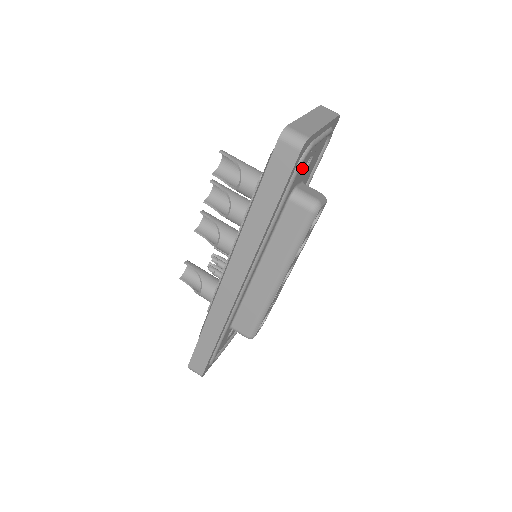
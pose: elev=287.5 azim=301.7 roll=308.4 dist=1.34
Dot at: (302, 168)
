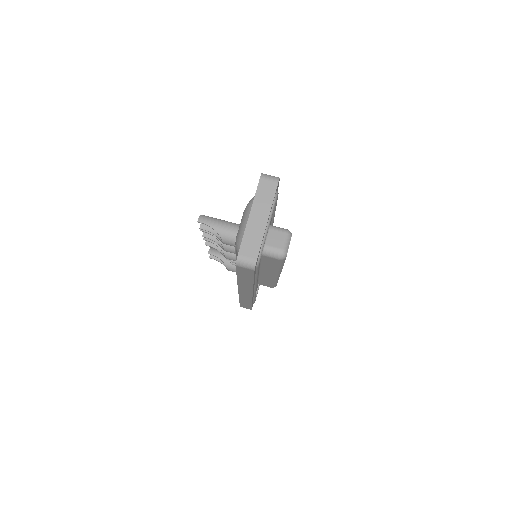
Dot at: occluded
